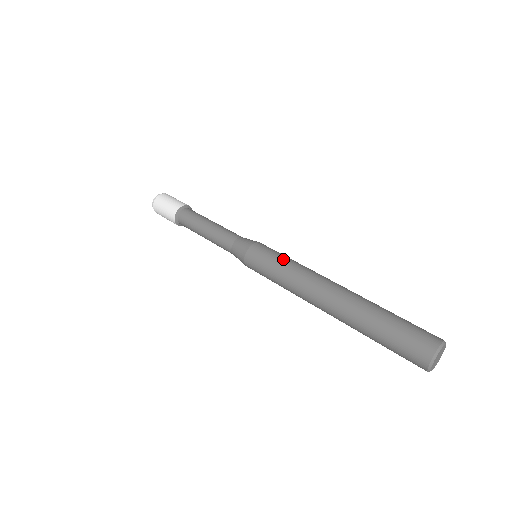
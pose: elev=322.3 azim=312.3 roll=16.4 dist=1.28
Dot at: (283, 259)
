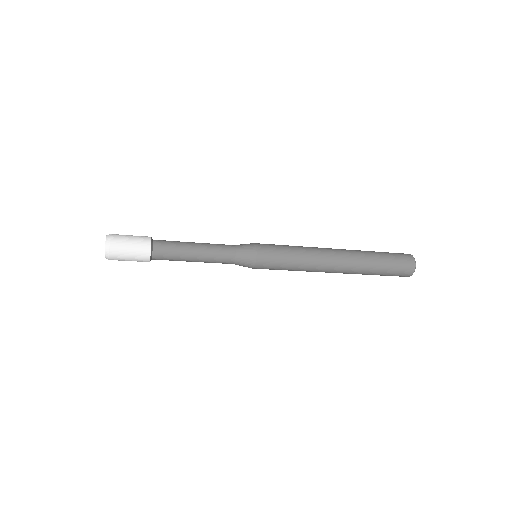
Dot at: (287, 245)
